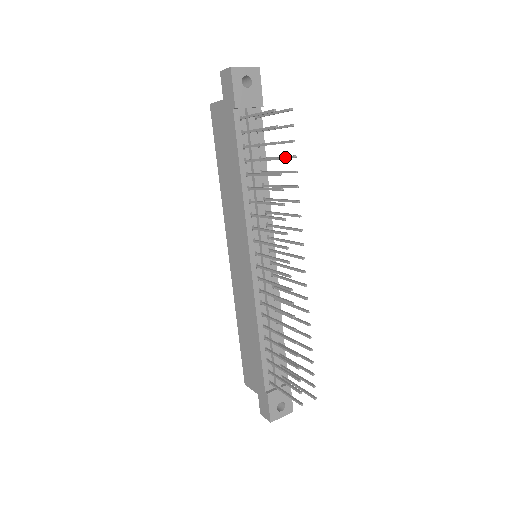
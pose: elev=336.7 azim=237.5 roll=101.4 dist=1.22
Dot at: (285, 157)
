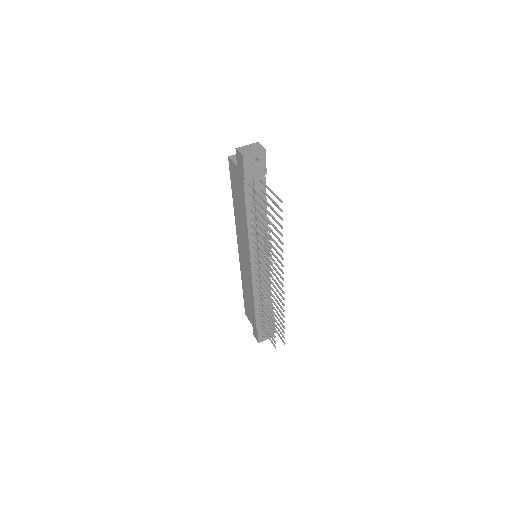
Dot at: (276, 222)
